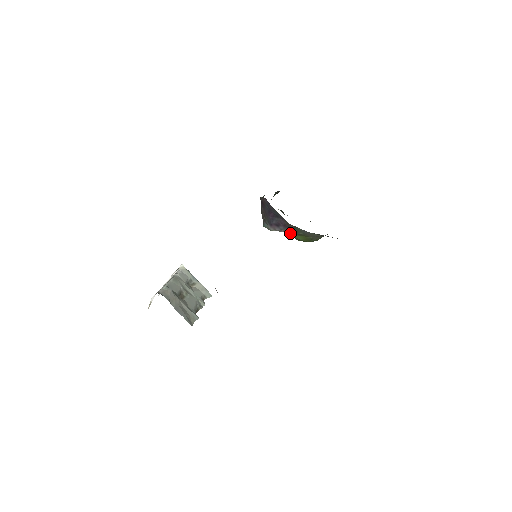
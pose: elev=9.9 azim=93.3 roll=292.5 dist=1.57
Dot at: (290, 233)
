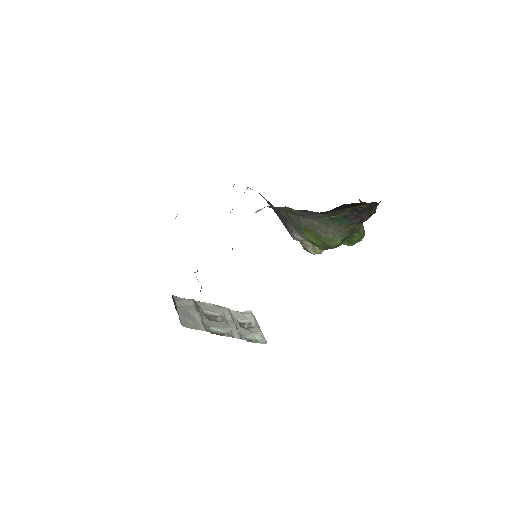
Dot at: (298, 232)
